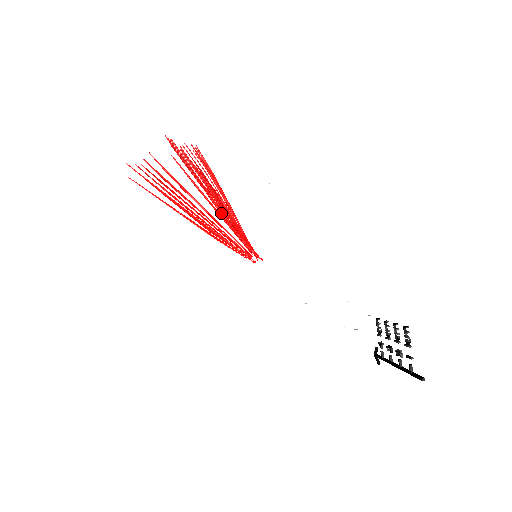
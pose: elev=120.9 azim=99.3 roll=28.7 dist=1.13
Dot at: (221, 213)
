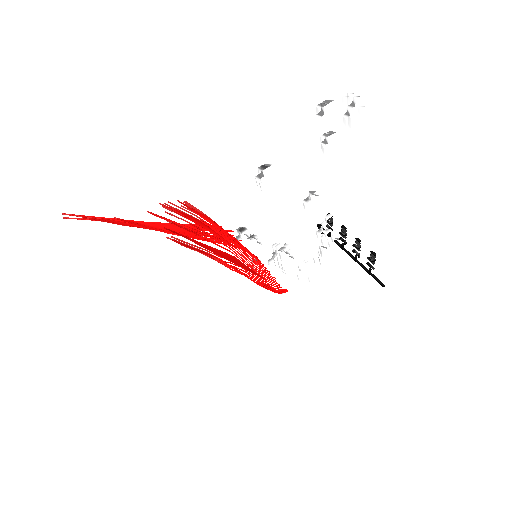
Dot at: occluded
